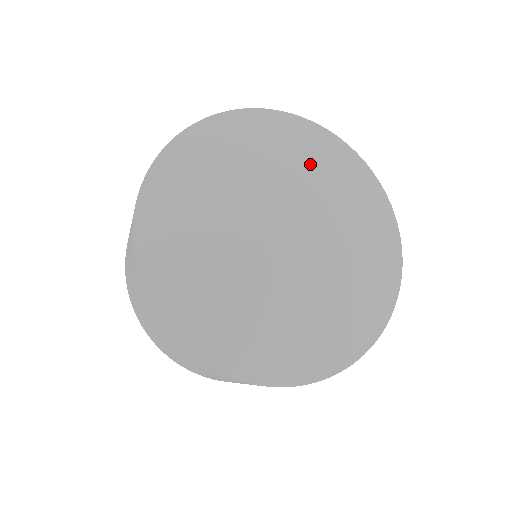
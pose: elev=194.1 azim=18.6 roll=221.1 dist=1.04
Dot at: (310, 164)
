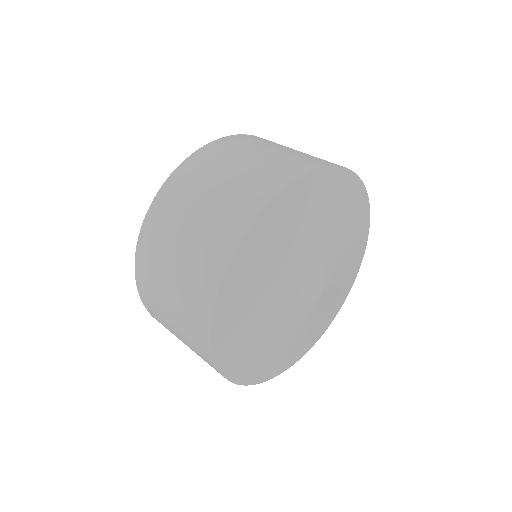
Dot at: (335, 221)
